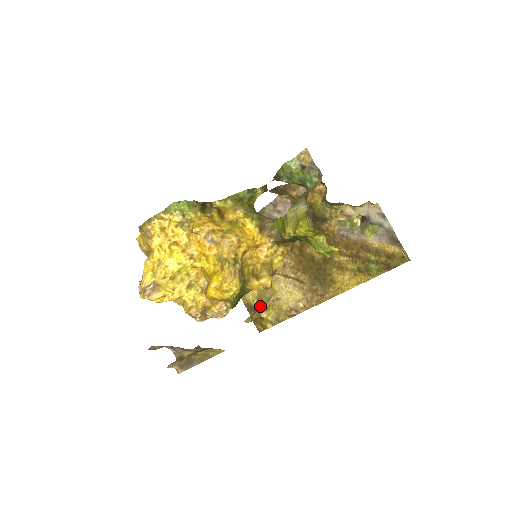
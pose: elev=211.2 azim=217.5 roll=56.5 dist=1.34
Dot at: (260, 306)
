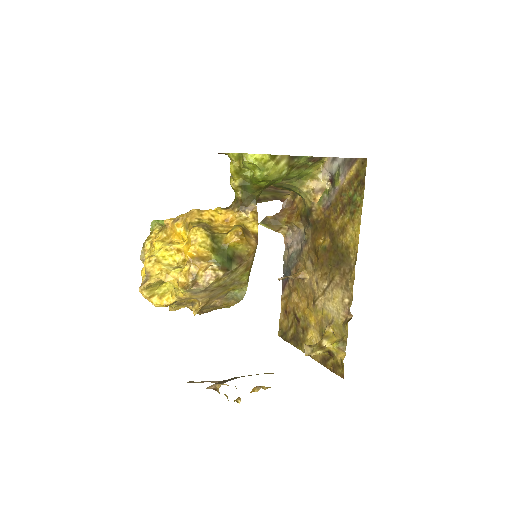
Dot at: occluded
